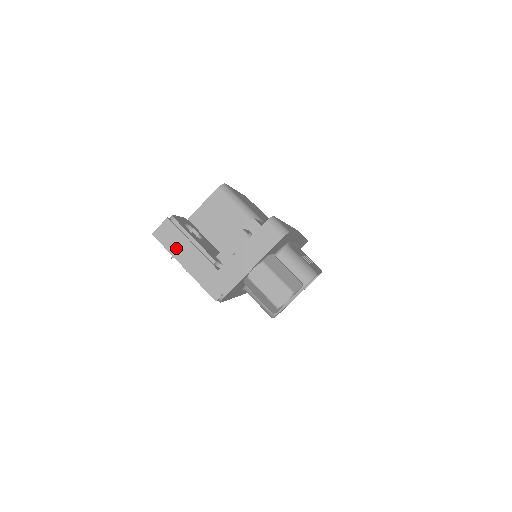
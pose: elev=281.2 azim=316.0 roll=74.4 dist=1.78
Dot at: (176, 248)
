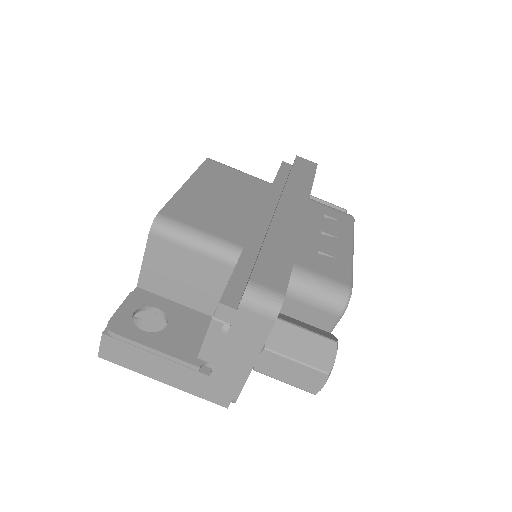
Dot at: (139, 365)
